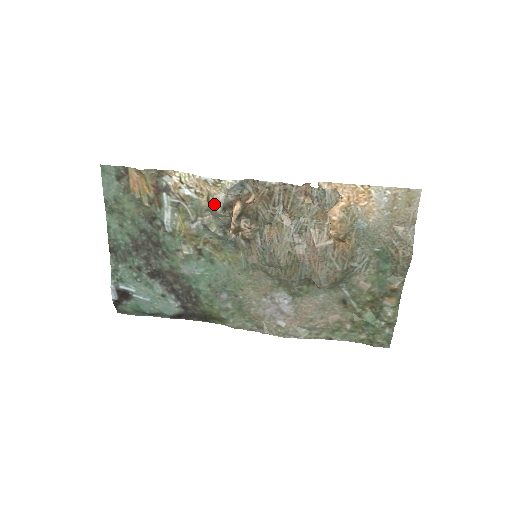
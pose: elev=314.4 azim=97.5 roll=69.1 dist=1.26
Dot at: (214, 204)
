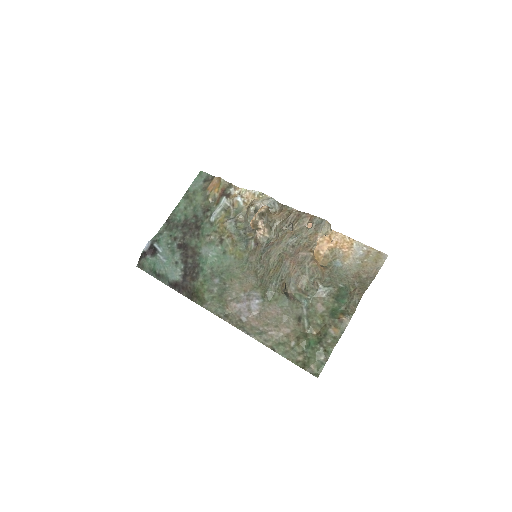
Dot at: (251, 205)
